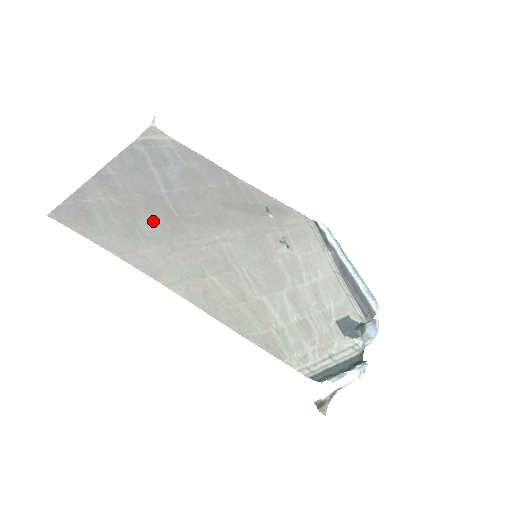
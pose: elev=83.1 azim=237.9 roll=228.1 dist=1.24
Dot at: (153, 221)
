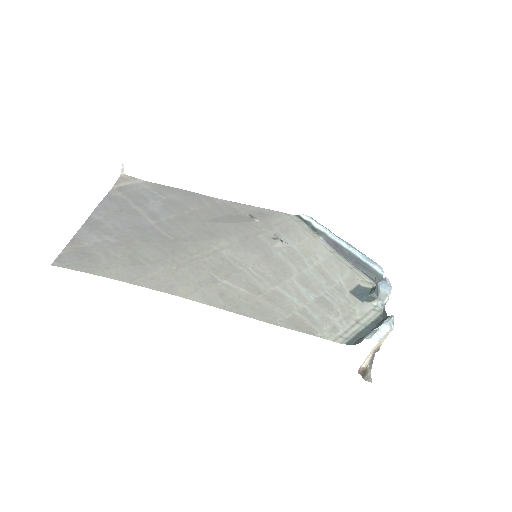
Dot at: (152, 248)
